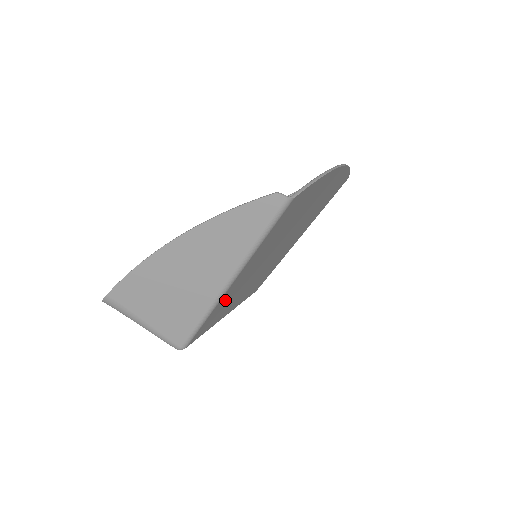
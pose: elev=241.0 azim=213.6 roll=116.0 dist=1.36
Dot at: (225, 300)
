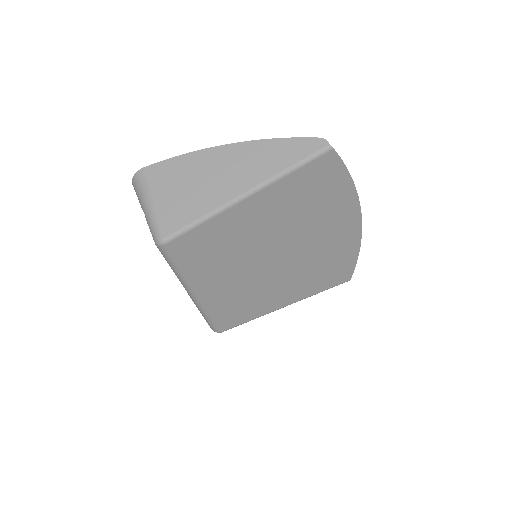
Dot at: (225, 229)
